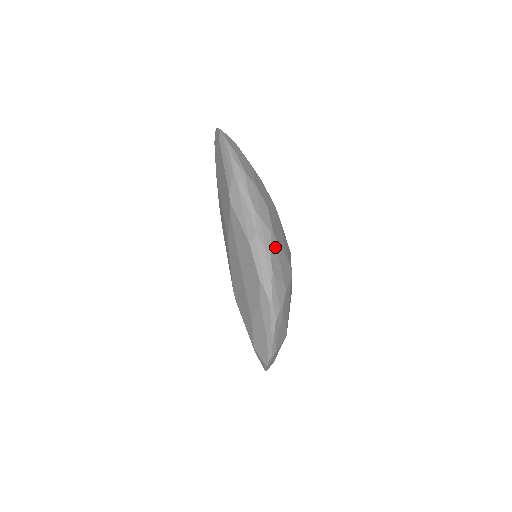
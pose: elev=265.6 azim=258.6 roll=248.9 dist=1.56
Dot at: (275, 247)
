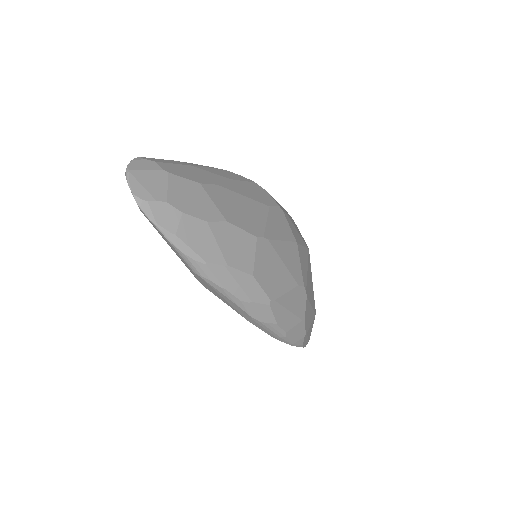
Dot at: (279, 308)
